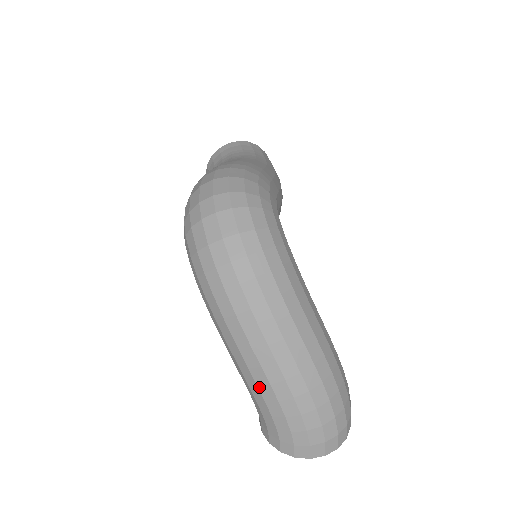
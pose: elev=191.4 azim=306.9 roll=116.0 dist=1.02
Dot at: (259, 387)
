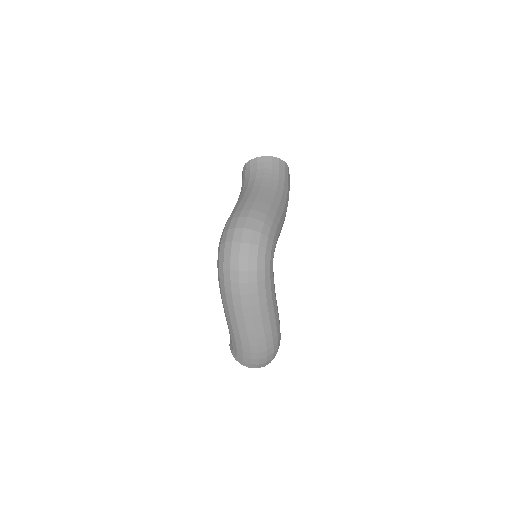
Dot at: (235, 335)
